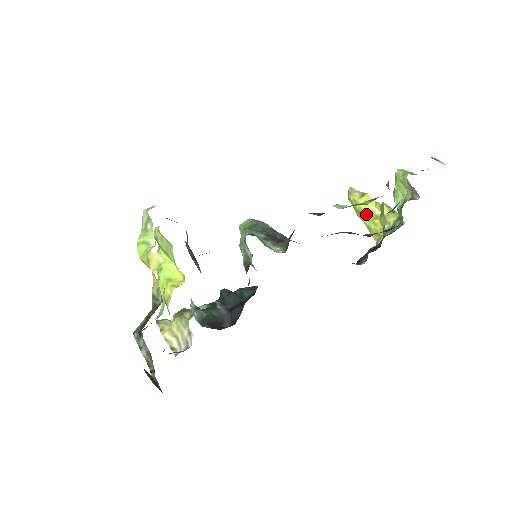
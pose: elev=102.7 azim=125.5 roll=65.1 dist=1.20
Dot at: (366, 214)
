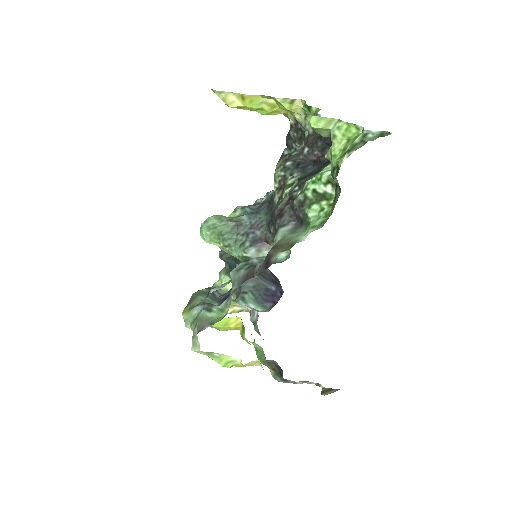
Dot at: (260, 109)
